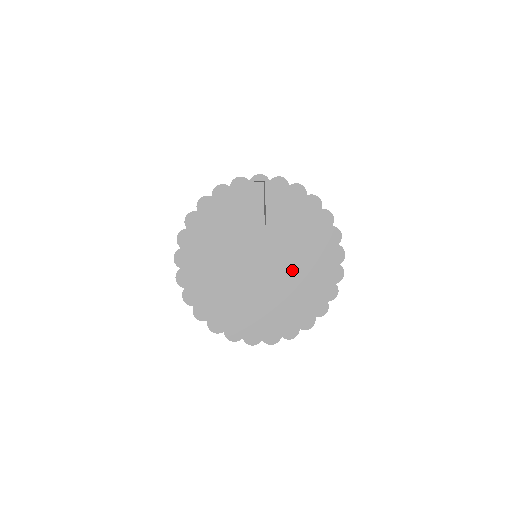
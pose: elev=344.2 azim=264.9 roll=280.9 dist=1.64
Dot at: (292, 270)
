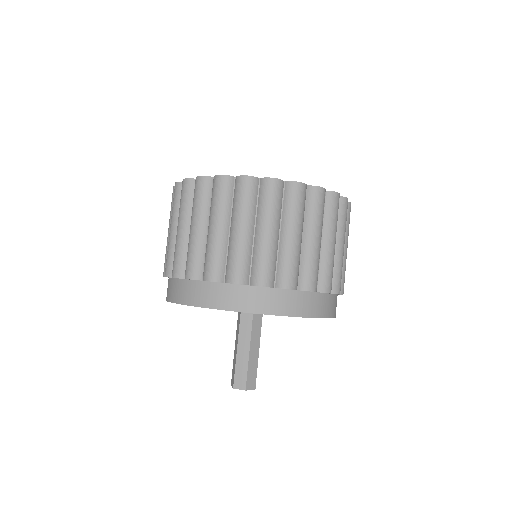
Dot at: occluded
